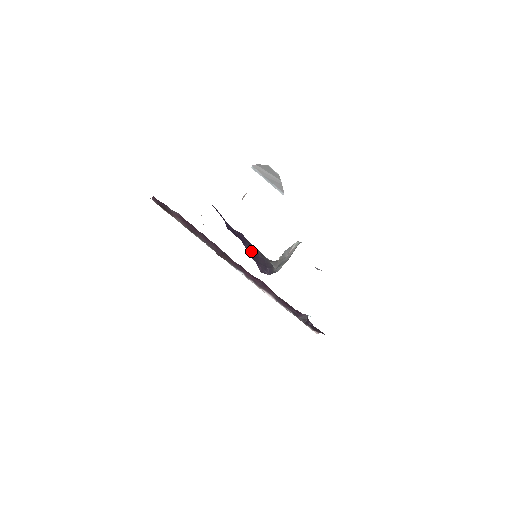
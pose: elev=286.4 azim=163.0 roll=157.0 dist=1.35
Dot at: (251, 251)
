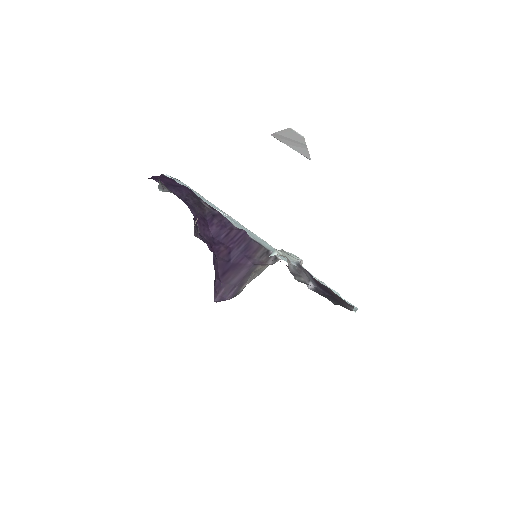
Dot at: (239, 258)
